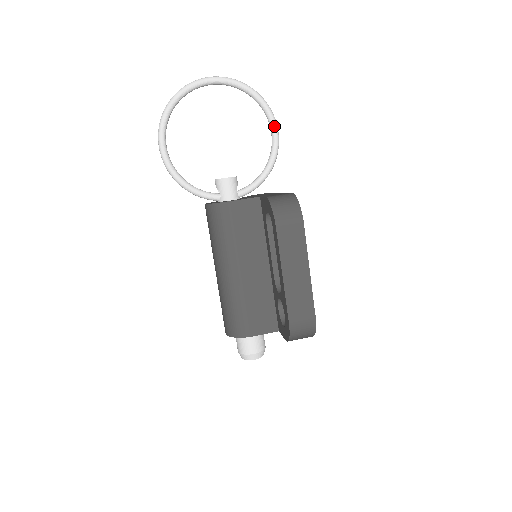
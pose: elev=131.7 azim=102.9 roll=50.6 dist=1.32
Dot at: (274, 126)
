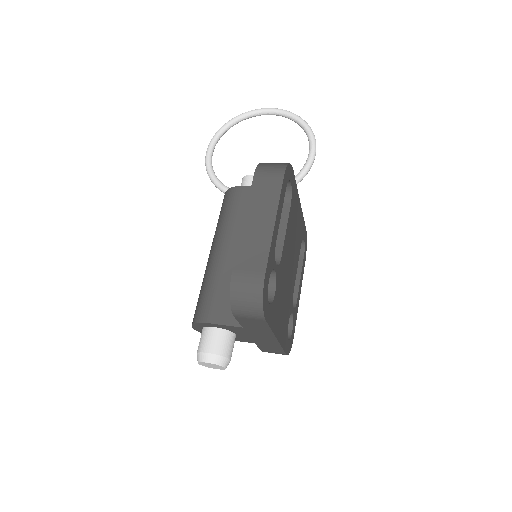
Dot at: (312, 146)
